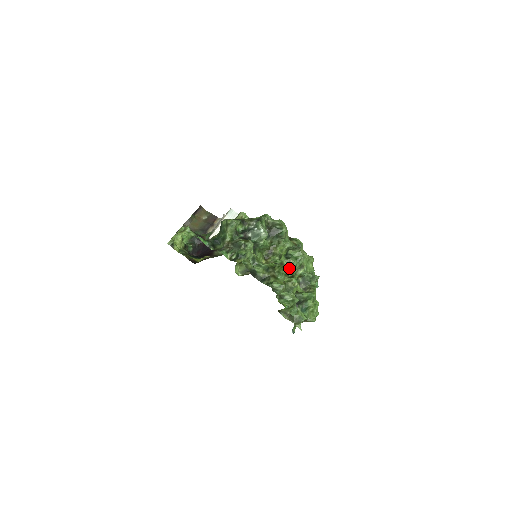
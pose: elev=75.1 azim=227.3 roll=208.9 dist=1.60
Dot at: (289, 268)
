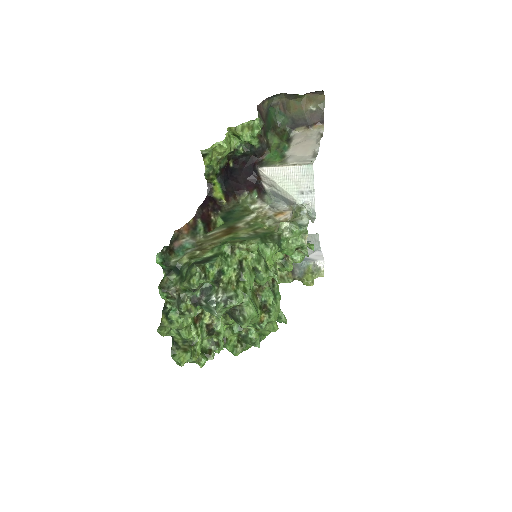
Dot at: (220, 342)
